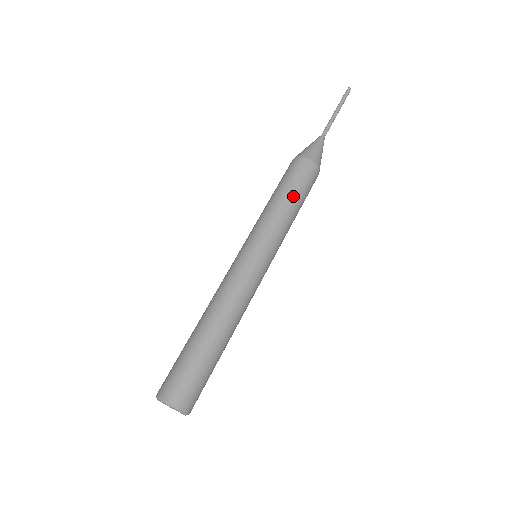
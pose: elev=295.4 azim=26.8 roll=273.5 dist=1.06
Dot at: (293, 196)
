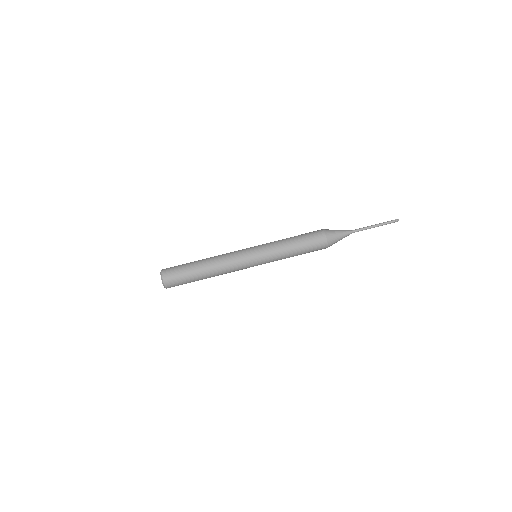
Dot at: (298, 247)
